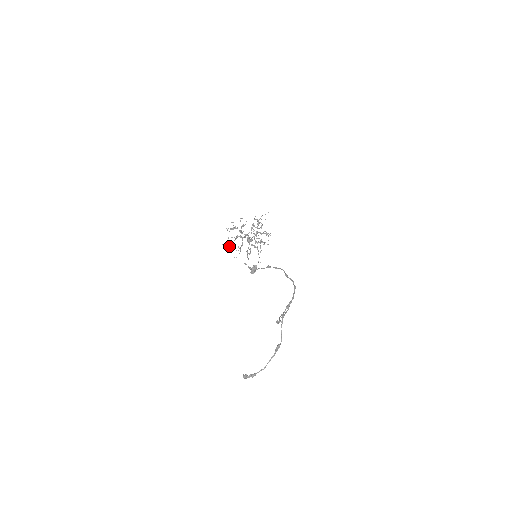
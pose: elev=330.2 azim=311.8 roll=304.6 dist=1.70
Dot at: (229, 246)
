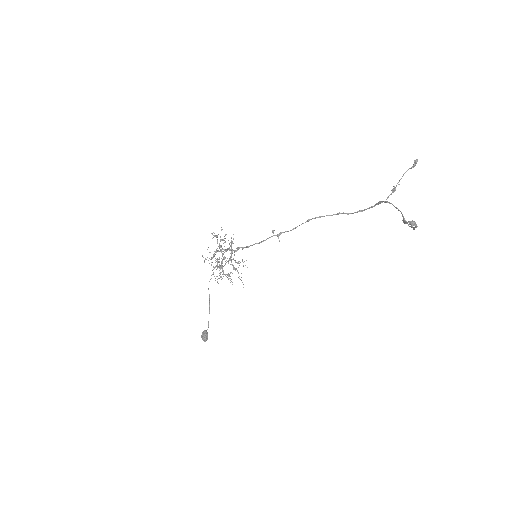
Dot at: occluded
